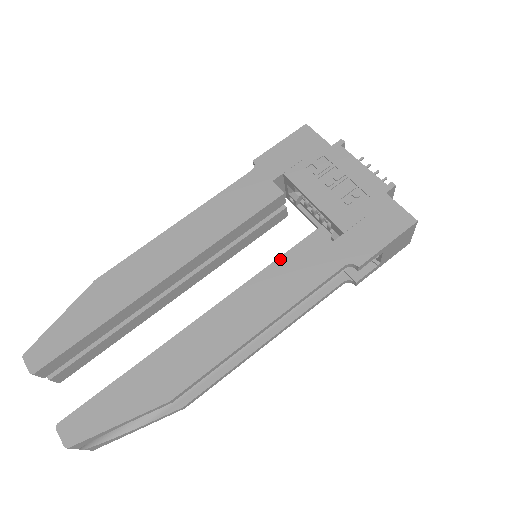
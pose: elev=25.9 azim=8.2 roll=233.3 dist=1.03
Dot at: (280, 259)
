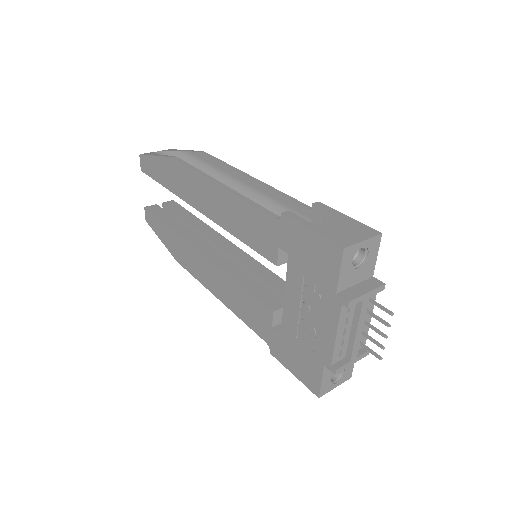
Dot at: (244, 290)
